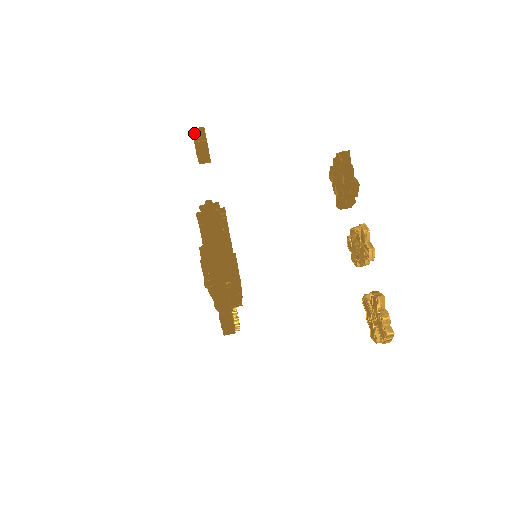
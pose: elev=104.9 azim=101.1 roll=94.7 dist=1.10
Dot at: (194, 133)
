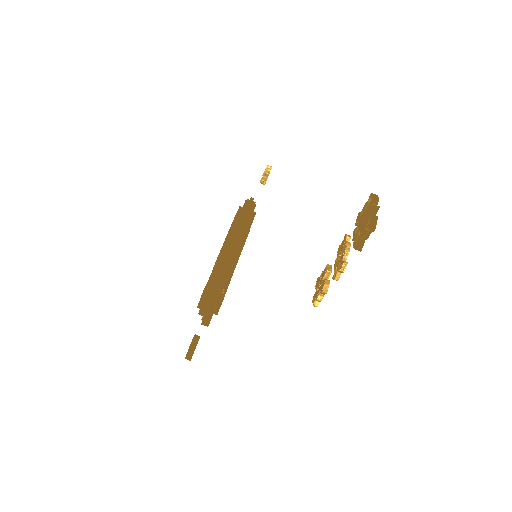
Dot at: (205, 315)
